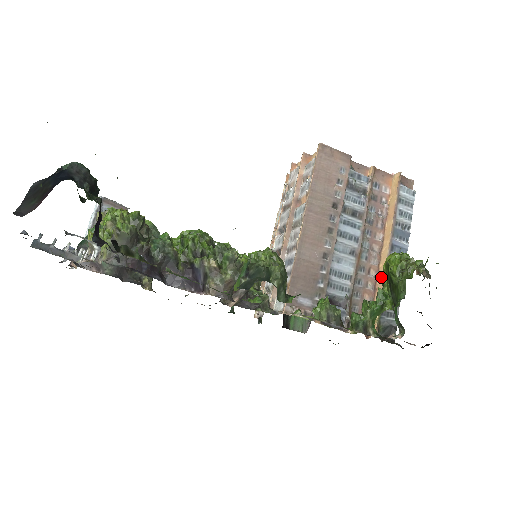
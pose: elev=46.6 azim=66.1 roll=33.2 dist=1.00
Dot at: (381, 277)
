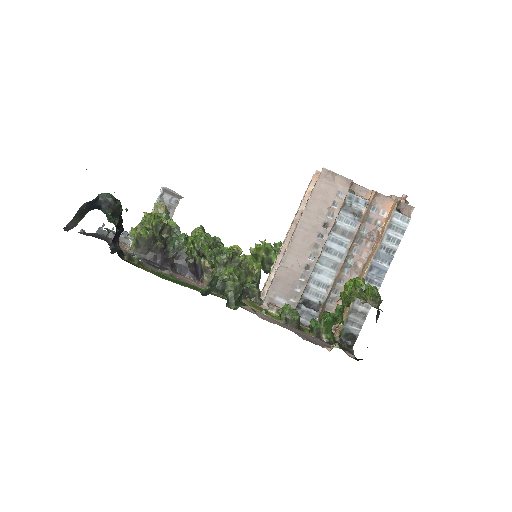
Dot at: occluded
